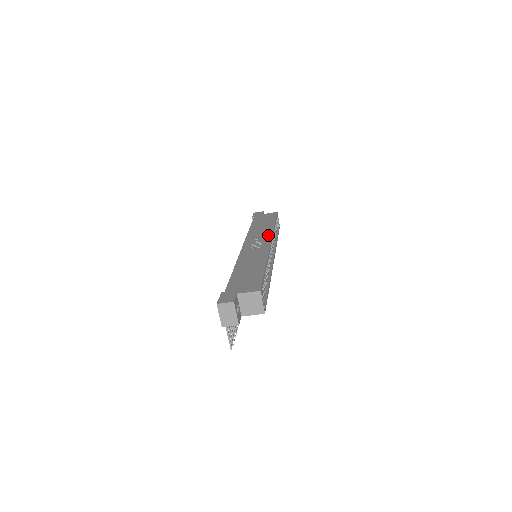
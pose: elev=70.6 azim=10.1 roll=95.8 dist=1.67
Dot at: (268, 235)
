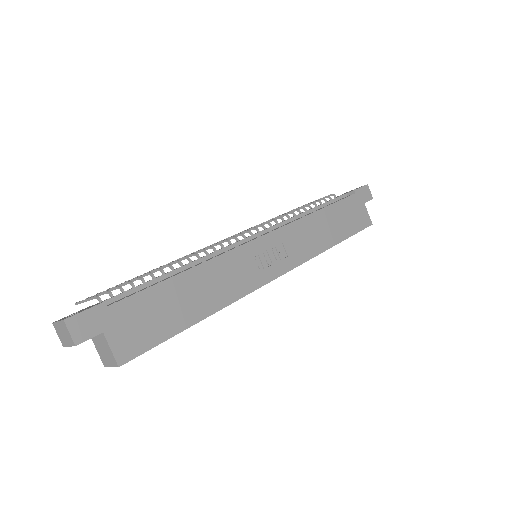
Dot at: (298, 259)
